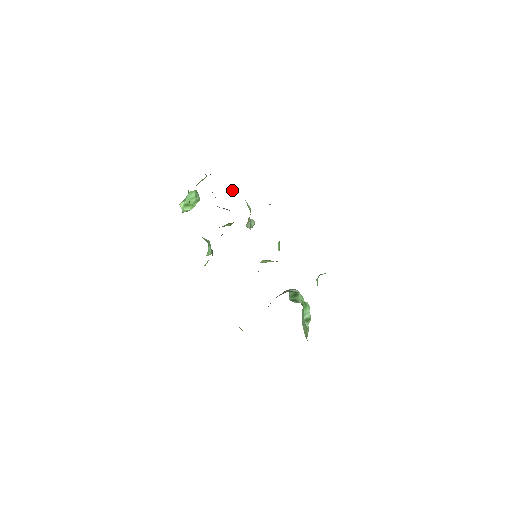
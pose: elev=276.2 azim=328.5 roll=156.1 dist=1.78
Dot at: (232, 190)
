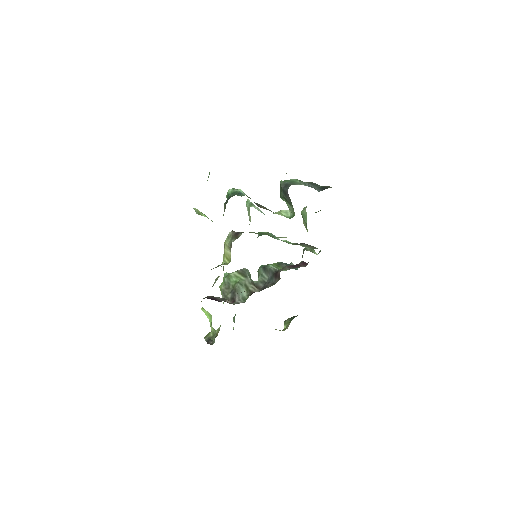
Dot at: (282, 197)
